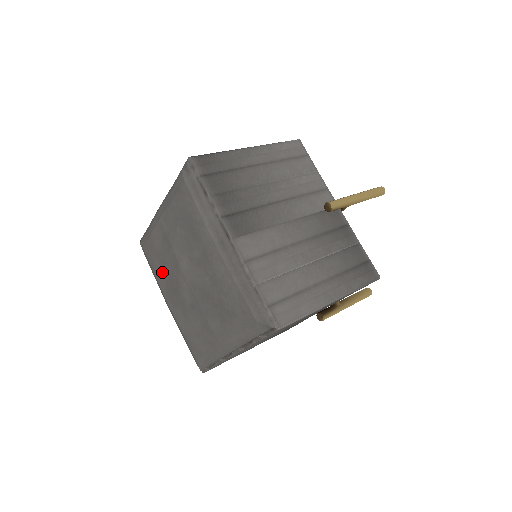
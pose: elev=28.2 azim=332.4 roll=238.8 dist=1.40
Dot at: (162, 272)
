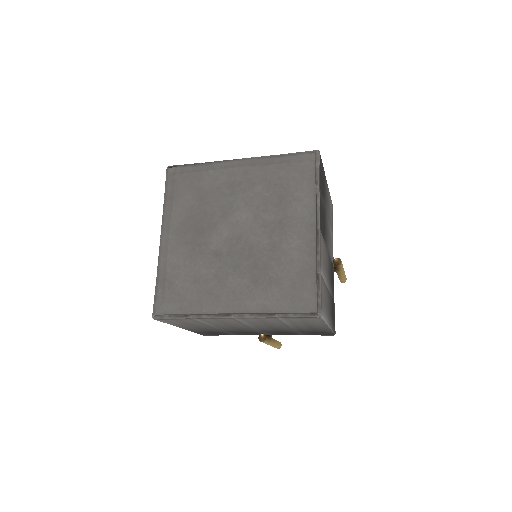
Dot at: (191, 207)
